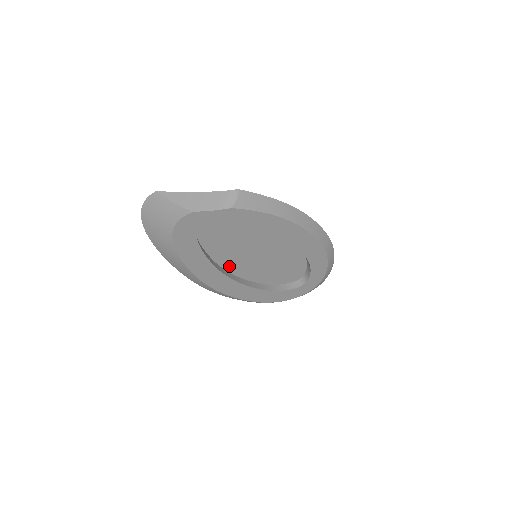
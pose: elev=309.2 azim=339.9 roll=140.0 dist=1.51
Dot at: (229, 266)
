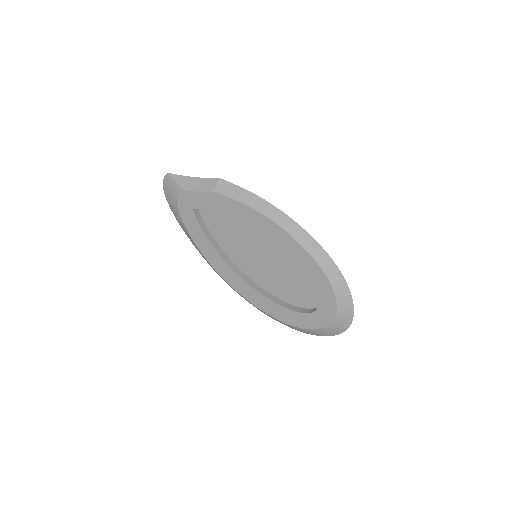
Dot at: (239, 263)
